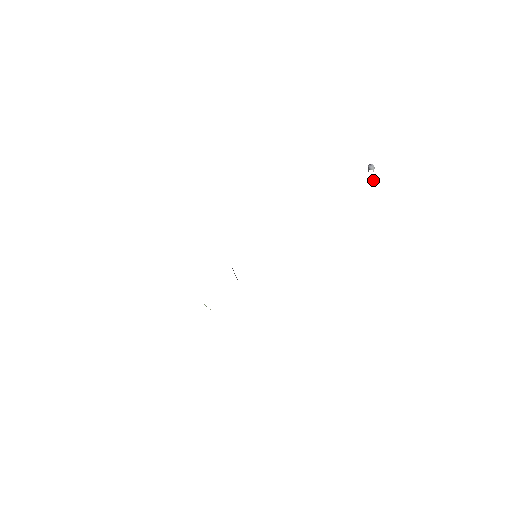
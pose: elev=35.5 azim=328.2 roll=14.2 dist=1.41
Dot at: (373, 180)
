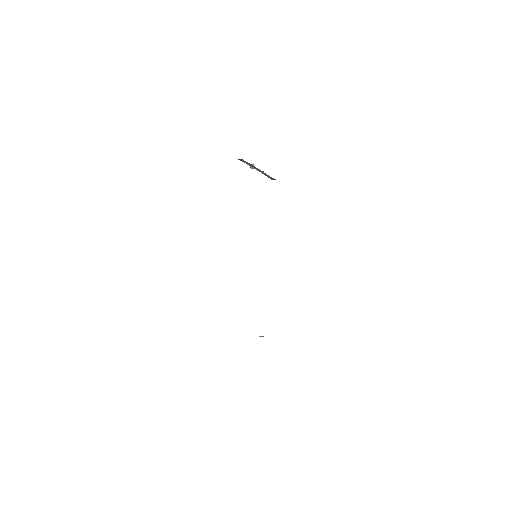
Dot at: occluded
